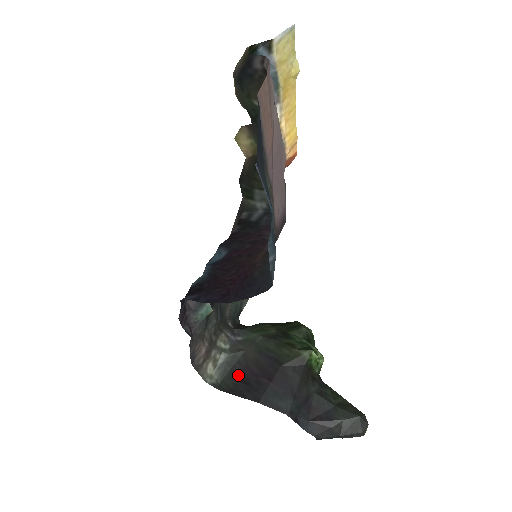
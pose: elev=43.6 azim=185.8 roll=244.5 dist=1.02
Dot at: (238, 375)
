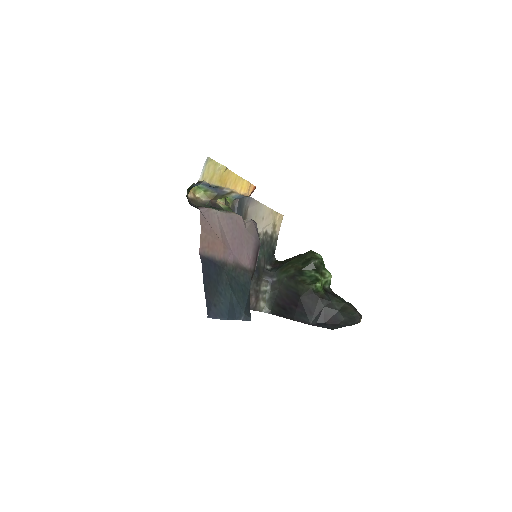
Dot at: (279, 305)
